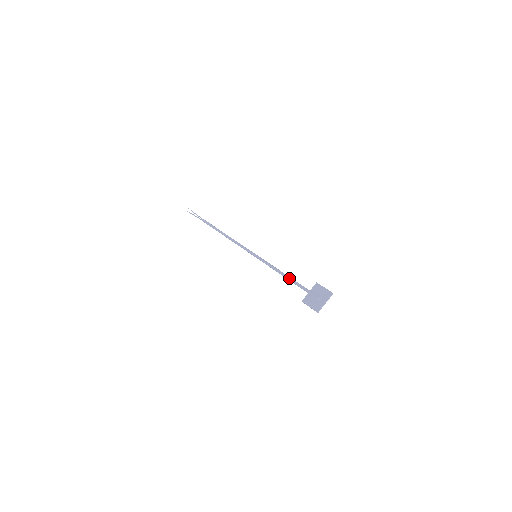
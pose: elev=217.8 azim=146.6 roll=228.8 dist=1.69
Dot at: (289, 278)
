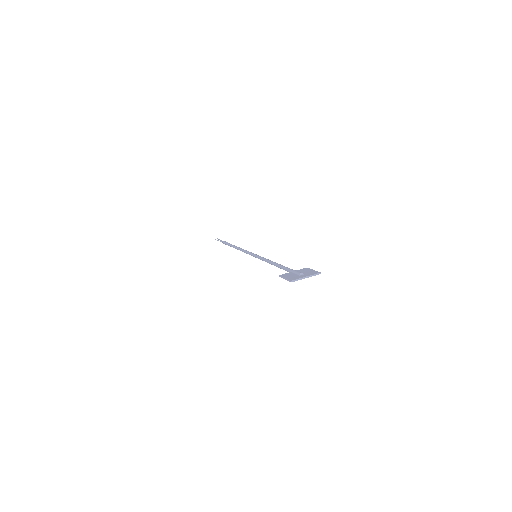
Dot at: occluded
